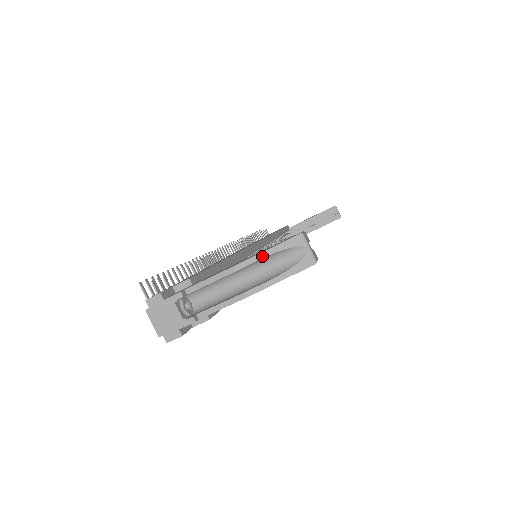
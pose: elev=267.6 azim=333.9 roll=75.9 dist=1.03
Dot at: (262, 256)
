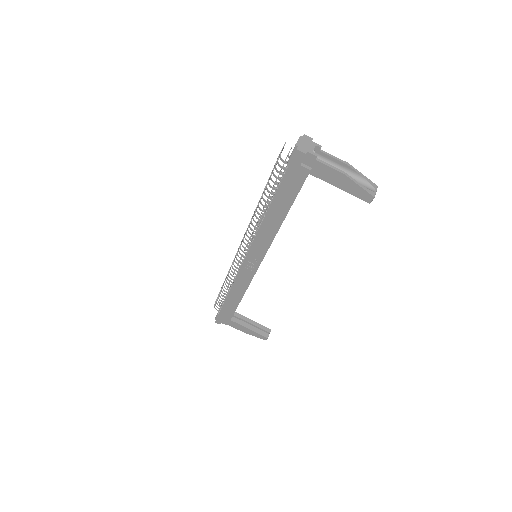
Dot at: (360, 173)
